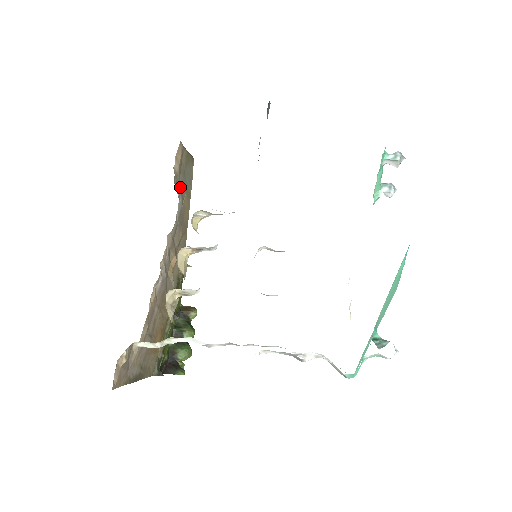
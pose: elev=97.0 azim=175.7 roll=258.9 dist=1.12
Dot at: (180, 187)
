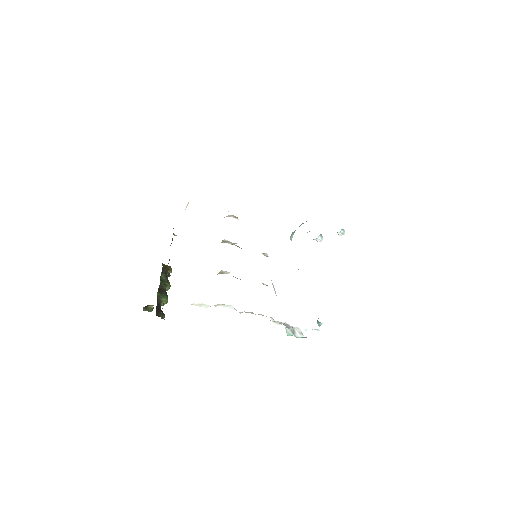
Dot at: occluded
